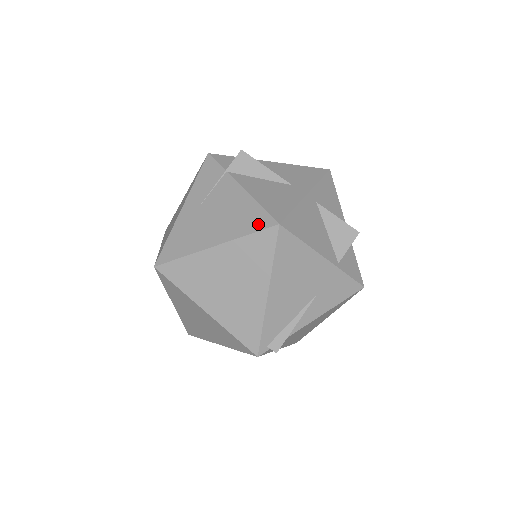
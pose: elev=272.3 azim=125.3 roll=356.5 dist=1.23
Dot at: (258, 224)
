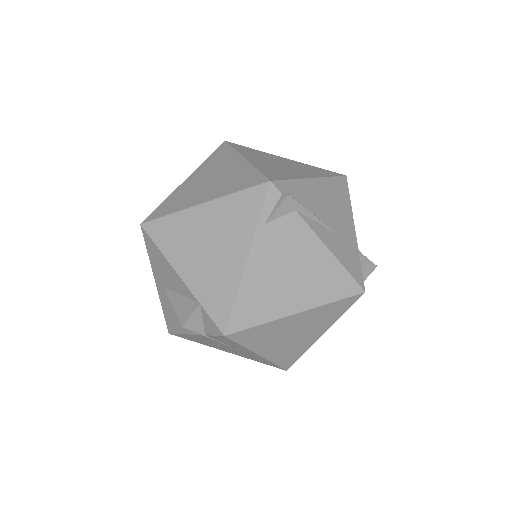
Dot at: occluded
